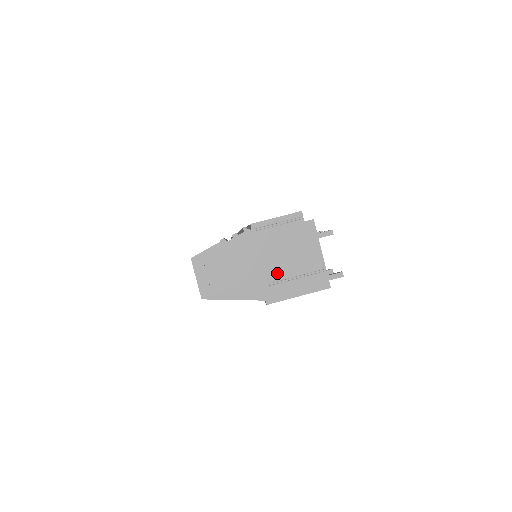
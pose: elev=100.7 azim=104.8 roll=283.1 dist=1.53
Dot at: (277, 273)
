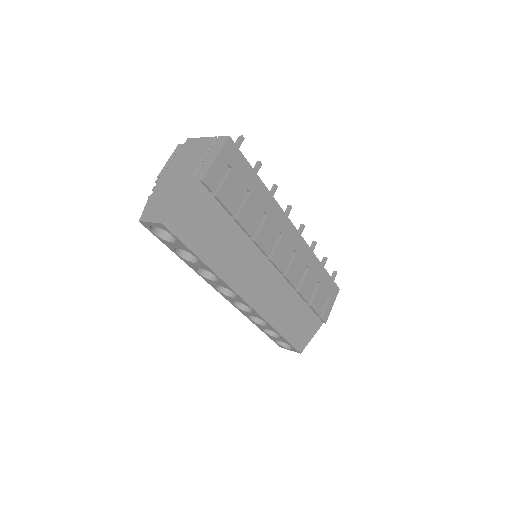
Dot at: (193, 168)
